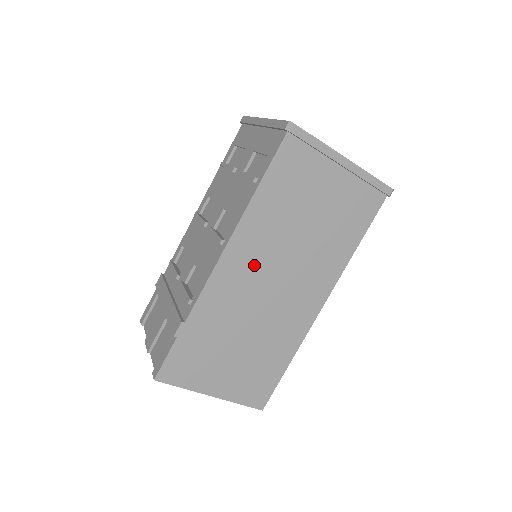
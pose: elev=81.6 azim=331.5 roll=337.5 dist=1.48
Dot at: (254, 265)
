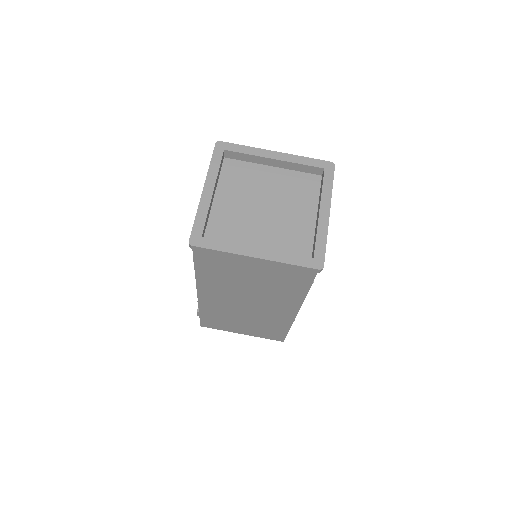
Dot at: (224, 297)
